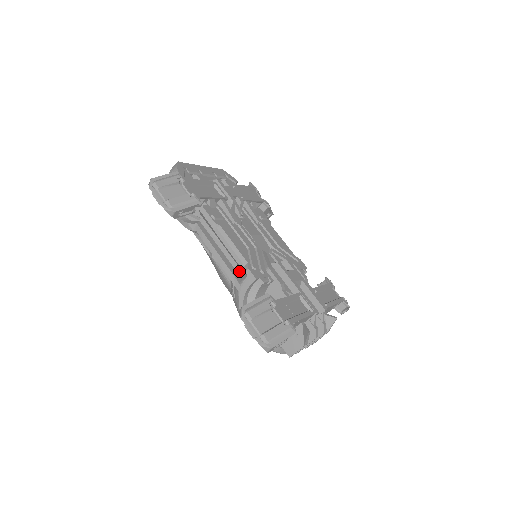
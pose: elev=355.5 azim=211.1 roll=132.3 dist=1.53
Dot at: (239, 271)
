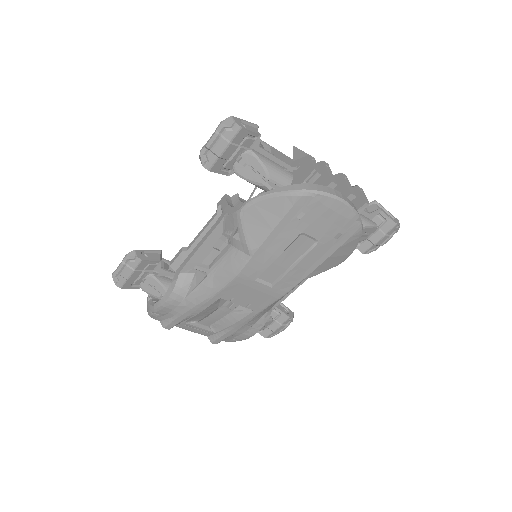
Dot at: occluded
